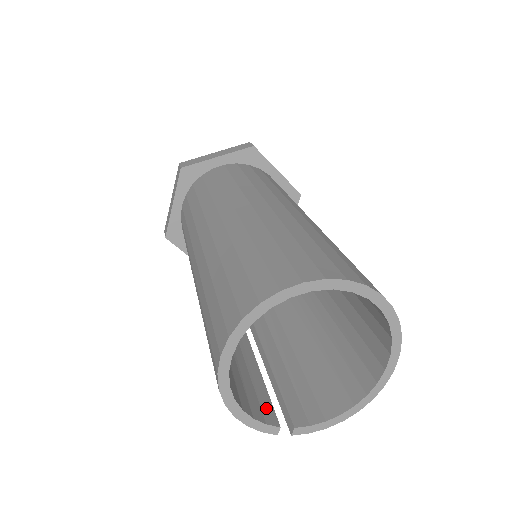
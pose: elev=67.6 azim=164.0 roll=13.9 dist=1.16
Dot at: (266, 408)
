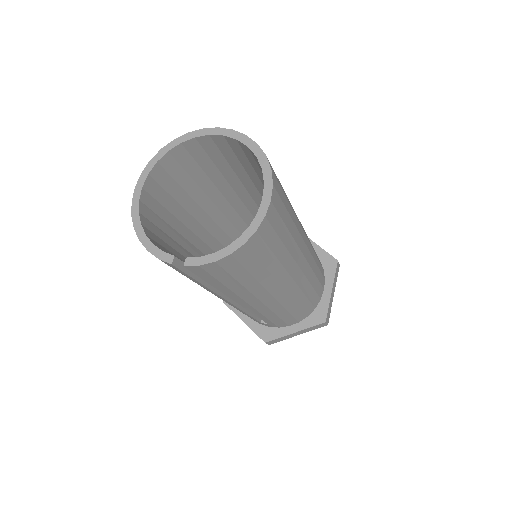
Dot at: occluded
